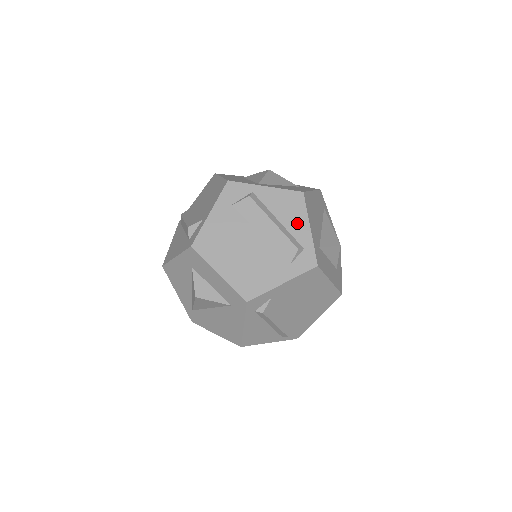
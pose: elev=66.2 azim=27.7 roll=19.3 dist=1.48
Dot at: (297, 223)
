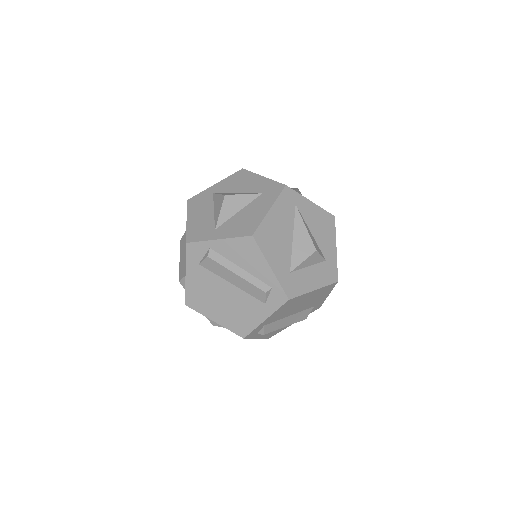
Dot at: (258, 266)
